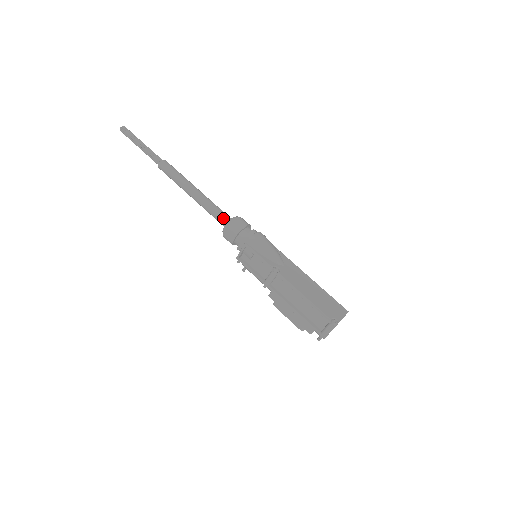
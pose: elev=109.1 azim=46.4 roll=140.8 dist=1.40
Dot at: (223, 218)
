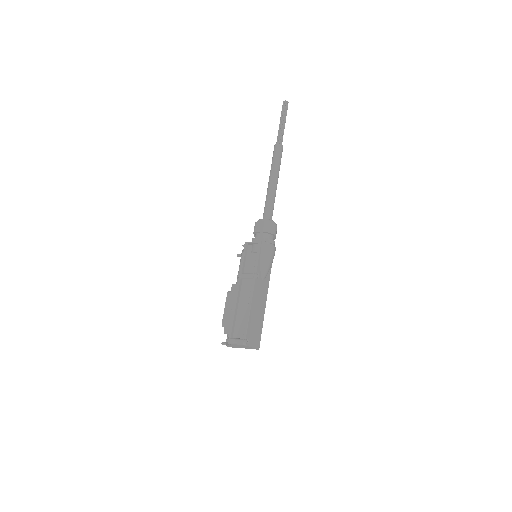
Dot at: (269, 214)
